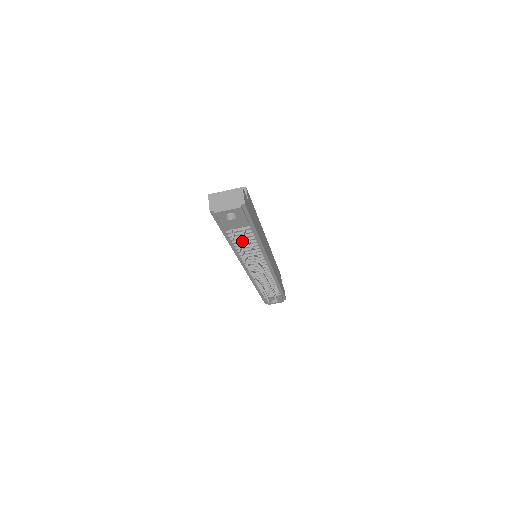
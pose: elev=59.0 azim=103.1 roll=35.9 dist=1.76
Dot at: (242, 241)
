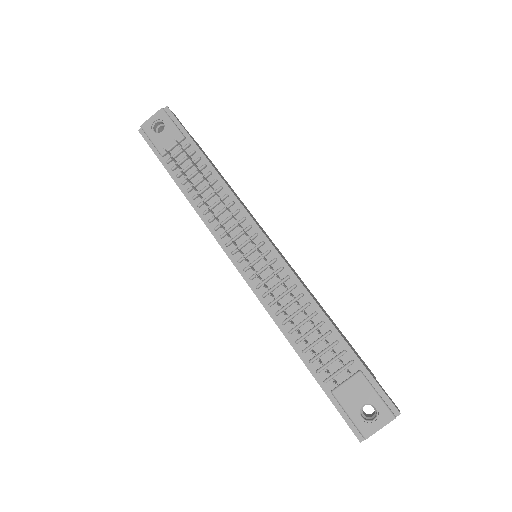
Dot at: (192, 175)
